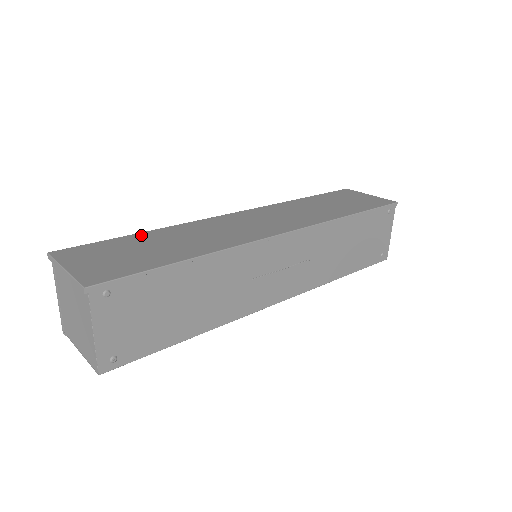
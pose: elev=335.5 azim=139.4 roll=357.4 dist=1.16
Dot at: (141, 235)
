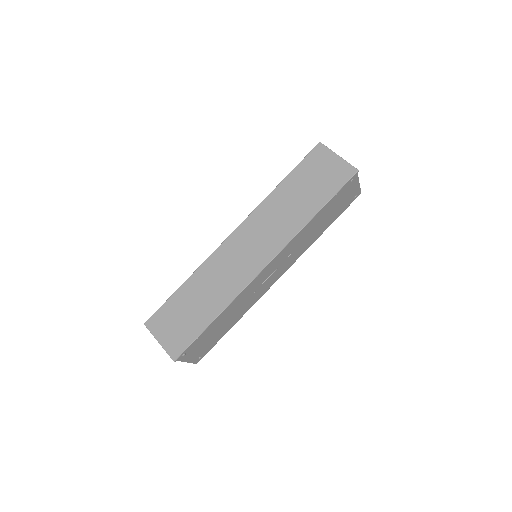
Dot at: (183, 289)
